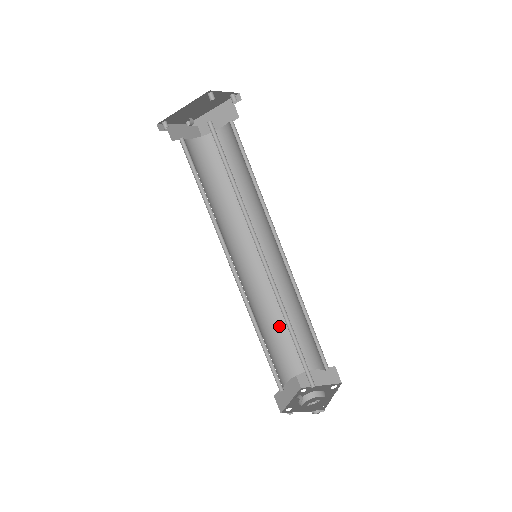
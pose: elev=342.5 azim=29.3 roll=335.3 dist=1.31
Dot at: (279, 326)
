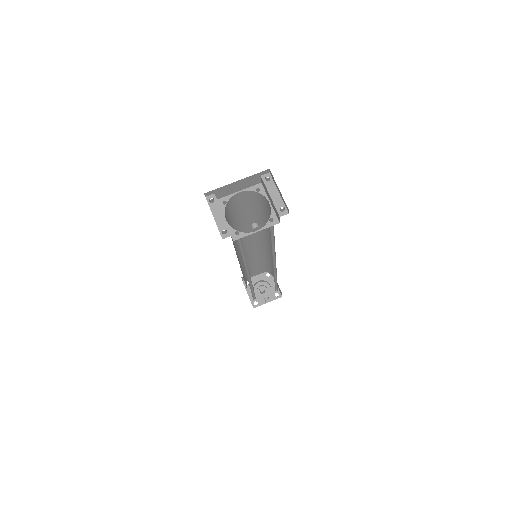
Dot at: occluded
